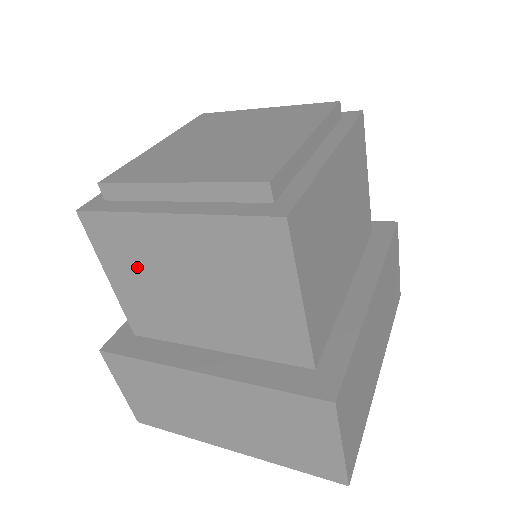
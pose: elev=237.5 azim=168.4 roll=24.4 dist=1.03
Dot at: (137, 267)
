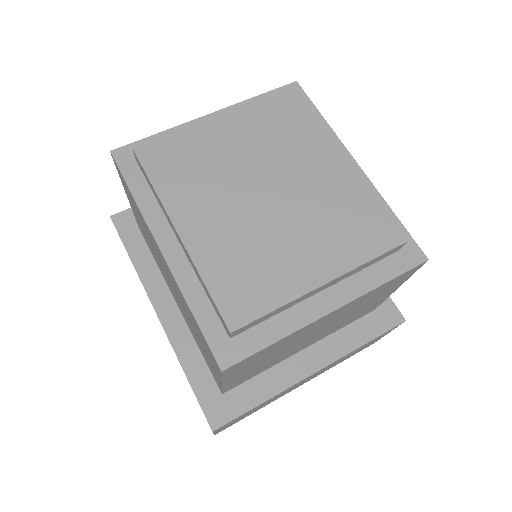
Dot at: (266, 358)
